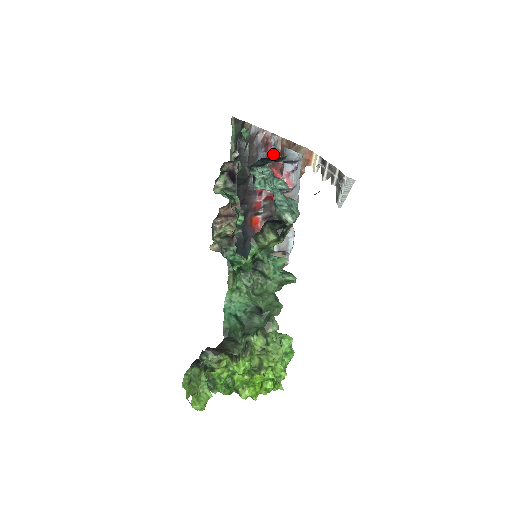
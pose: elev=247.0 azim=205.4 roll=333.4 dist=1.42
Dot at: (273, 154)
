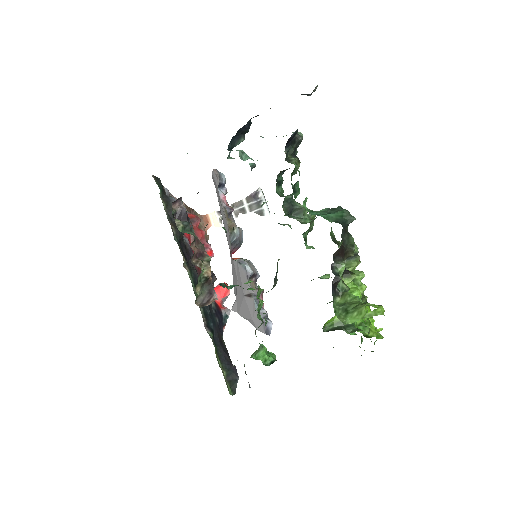
Dot at: occluded
